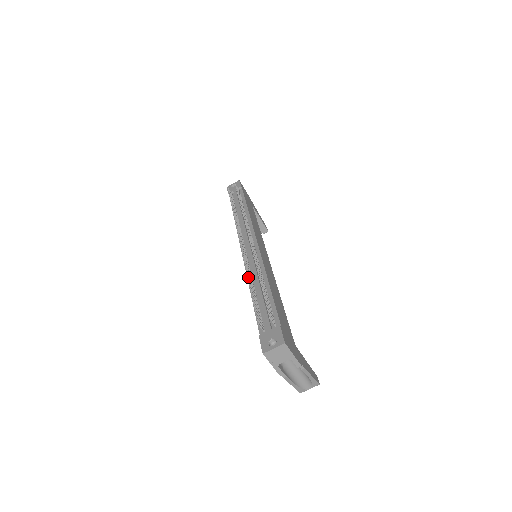
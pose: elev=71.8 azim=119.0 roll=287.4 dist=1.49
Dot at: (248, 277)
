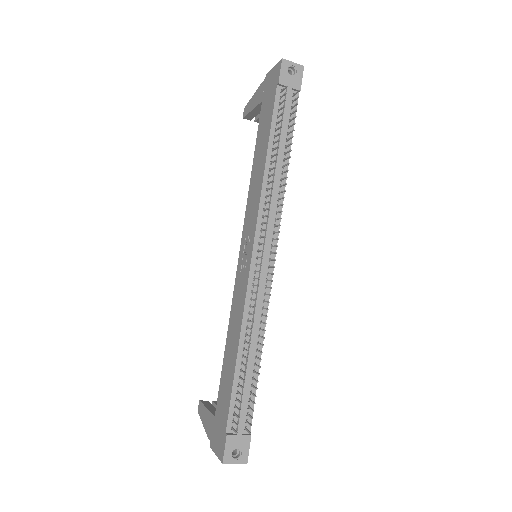
Dot at: occluded
